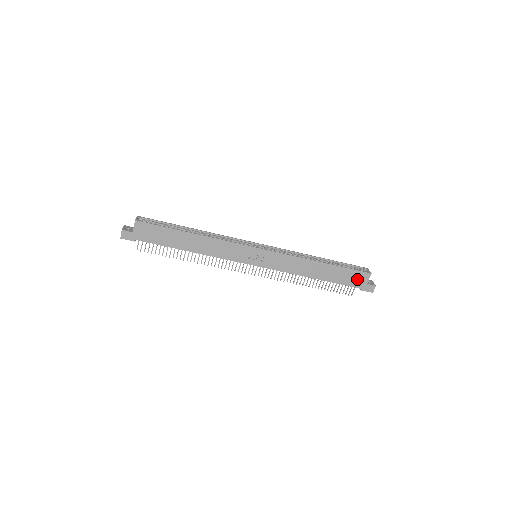
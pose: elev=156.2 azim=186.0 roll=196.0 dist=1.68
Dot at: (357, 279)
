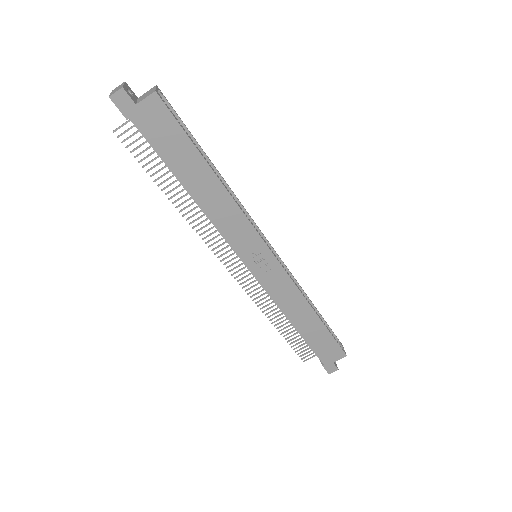
Dot at: (330, 352)
